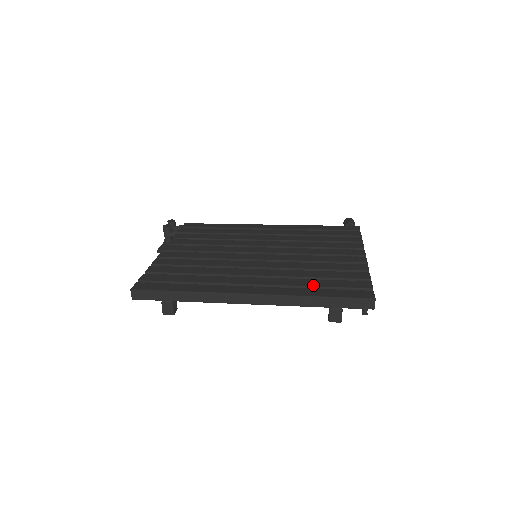
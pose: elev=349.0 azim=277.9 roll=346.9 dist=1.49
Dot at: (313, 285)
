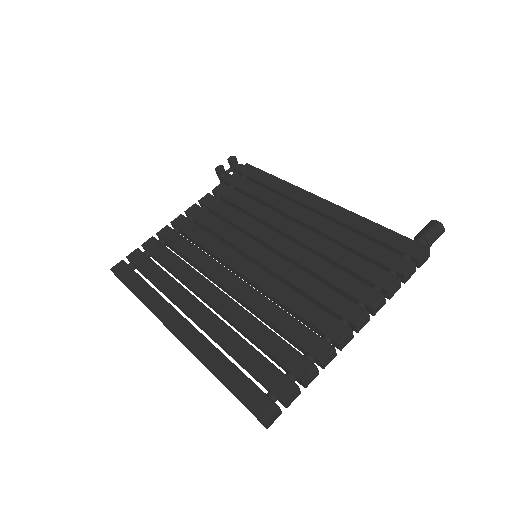
Dot at: (234, 353)
